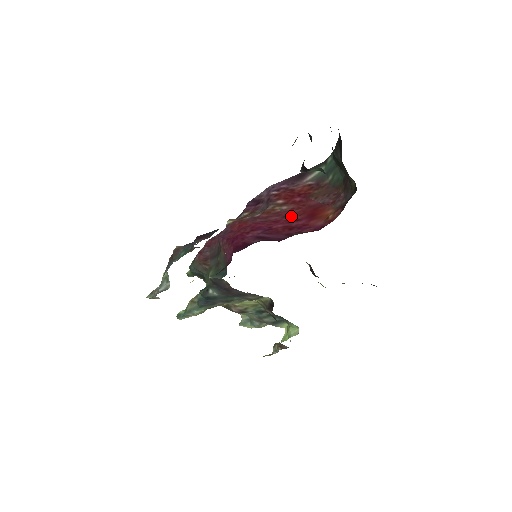
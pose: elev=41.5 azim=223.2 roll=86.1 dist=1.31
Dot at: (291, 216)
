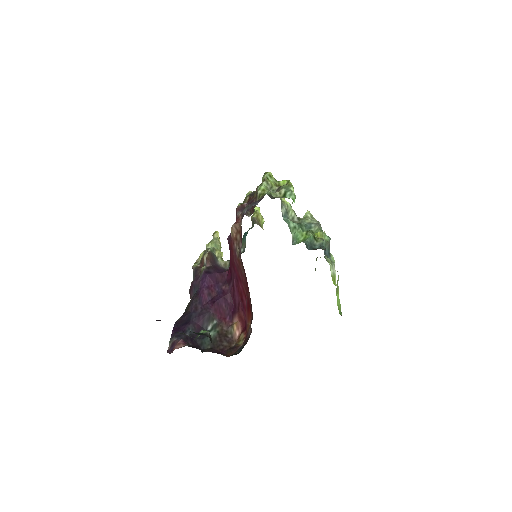
Dot at: (244, 287)
